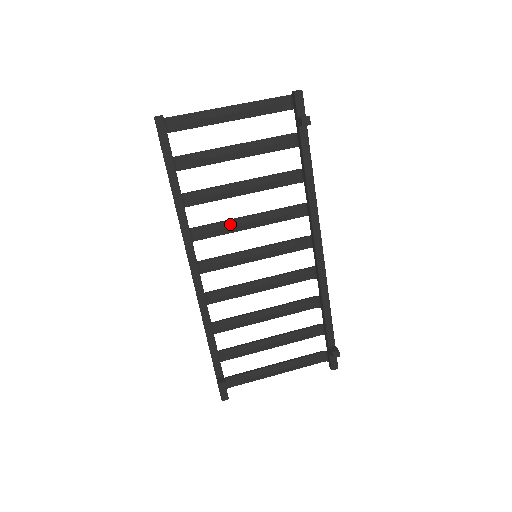
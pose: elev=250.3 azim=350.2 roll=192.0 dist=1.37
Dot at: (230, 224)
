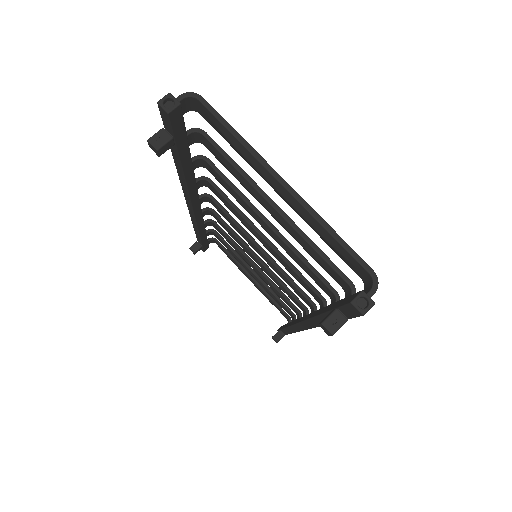
Dot at: (244, 222)
